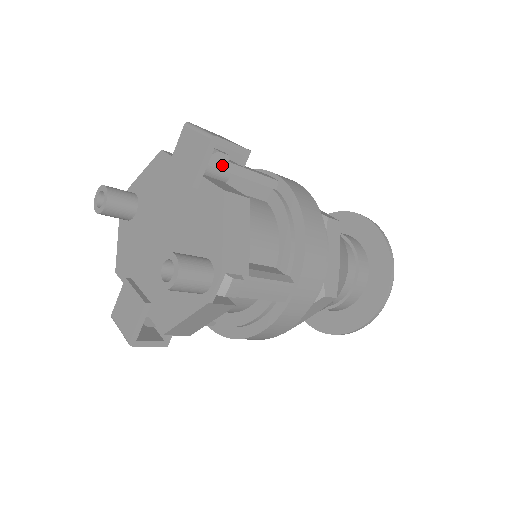
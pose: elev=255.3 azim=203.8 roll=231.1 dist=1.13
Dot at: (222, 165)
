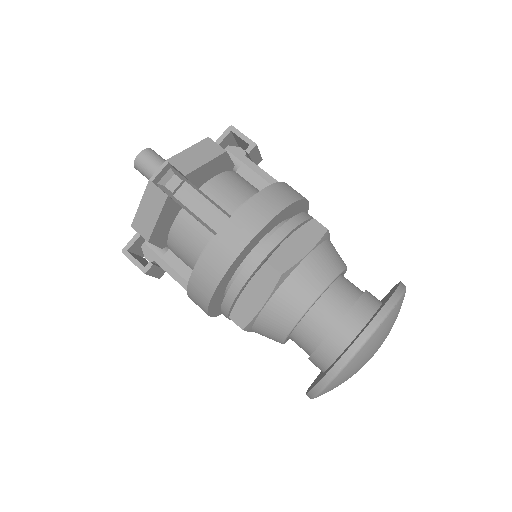
Dot at: (238, 155)
